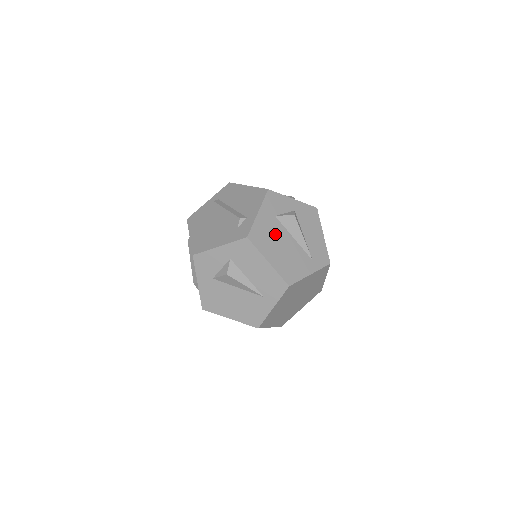
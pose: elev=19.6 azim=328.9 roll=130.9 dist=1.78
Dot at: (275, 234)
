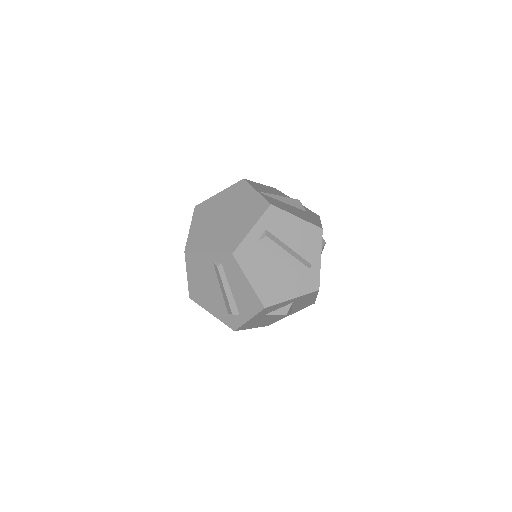
Dot at: occluded
